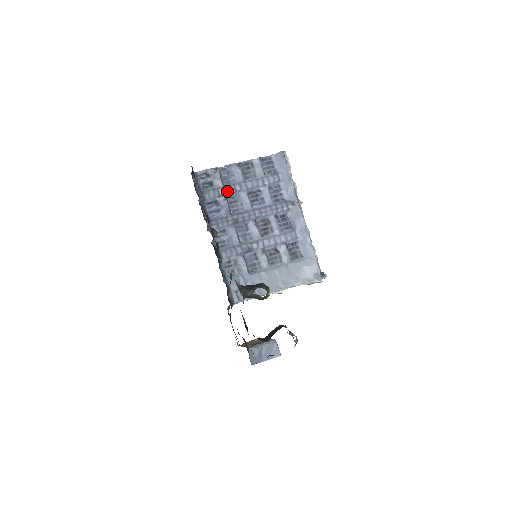
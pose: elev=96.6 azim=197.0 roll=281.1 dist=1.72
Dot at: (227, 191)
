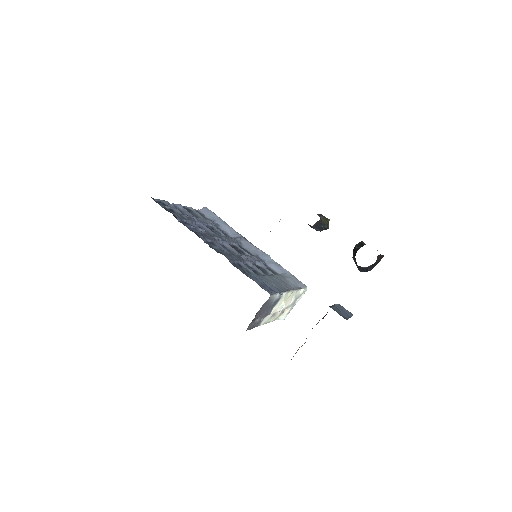
Dot at: (189, 218)
